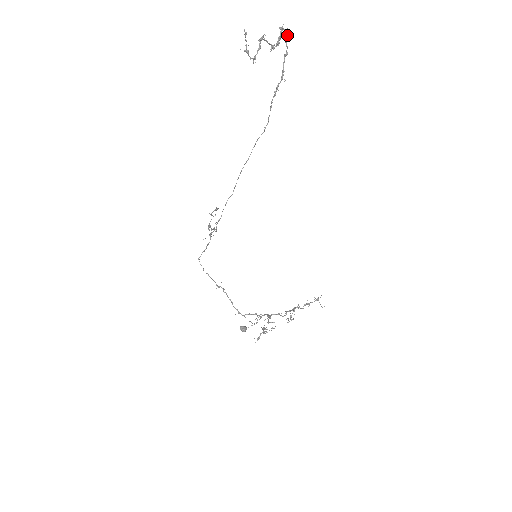
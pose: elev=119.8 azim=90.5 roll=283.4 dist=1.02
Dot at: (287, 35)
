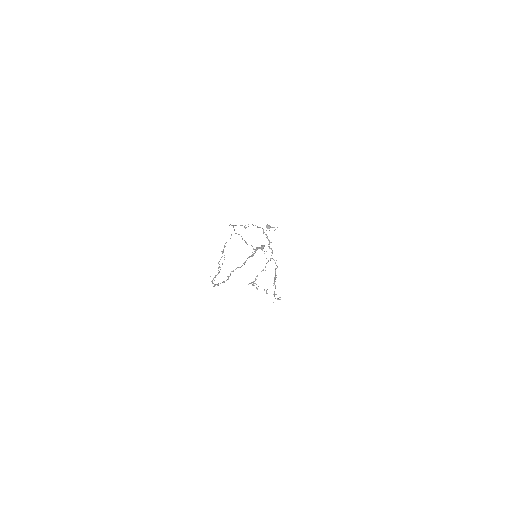
Dot at: (263, 246)
